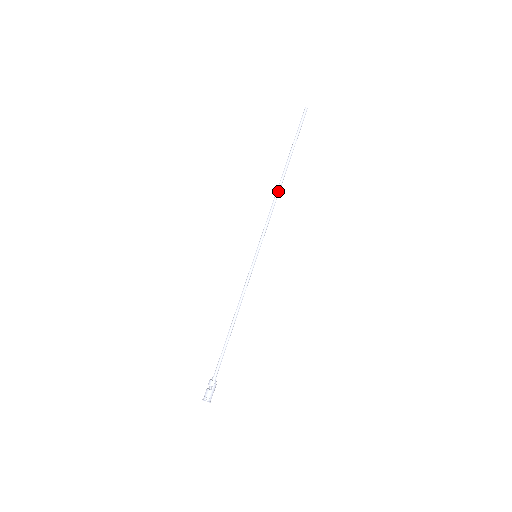
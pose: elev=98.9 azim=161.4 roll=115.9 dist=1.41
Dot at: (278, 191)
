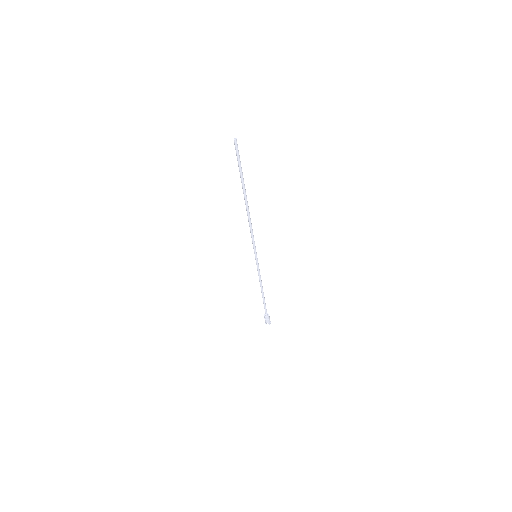
Dot at: (249, 214)
